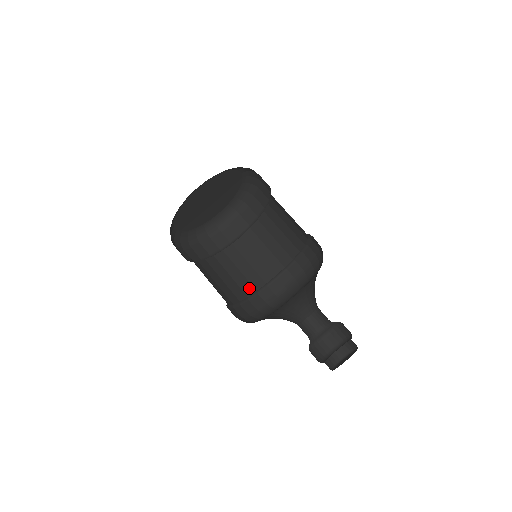
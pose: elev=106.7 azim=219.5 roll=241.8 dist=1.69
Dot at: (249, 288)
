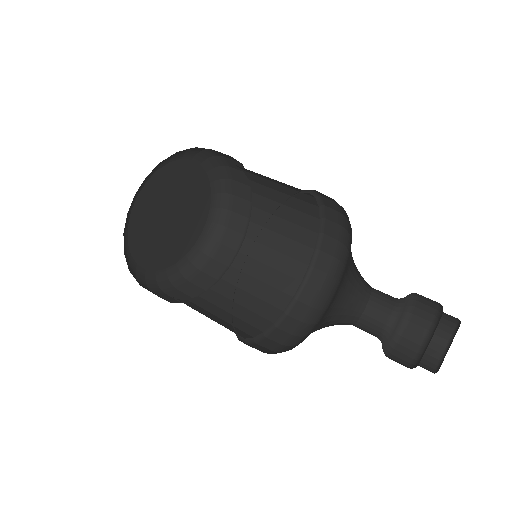
Dot at: occluded
